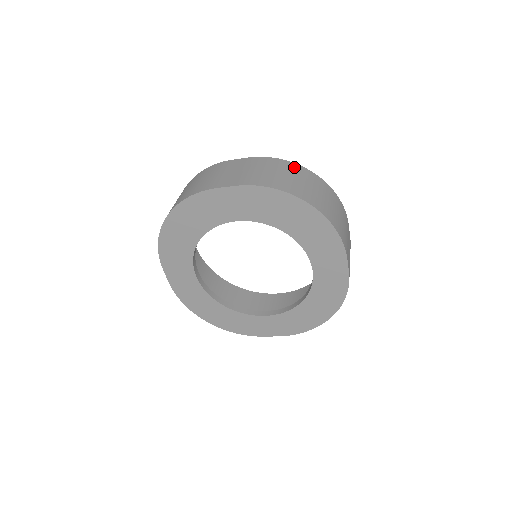
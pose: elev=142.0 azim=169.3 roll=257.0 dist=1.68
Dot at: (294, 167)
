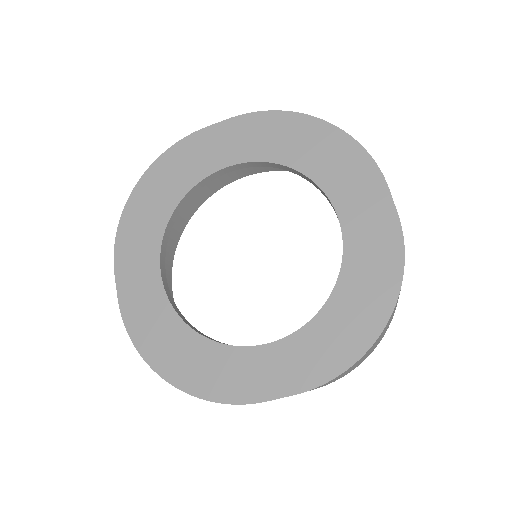
Dot at: occluded
